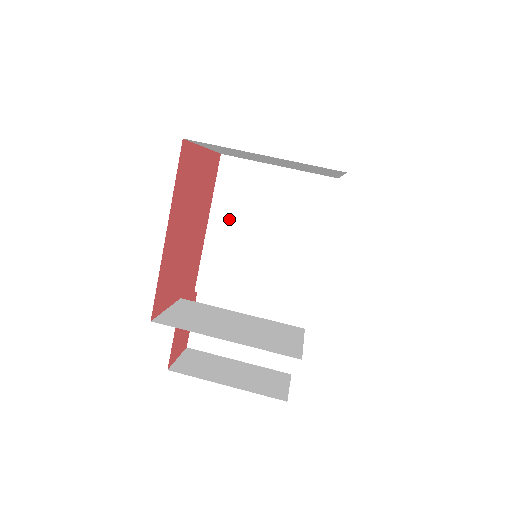
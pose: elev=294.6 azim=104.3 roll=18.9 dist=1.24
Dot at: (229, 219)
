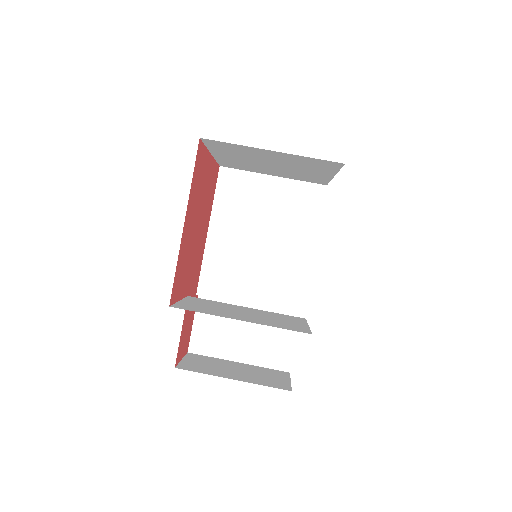
Dot at: (228, 225)
